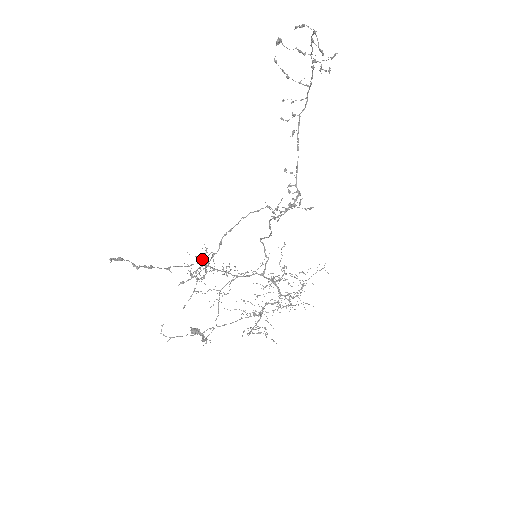
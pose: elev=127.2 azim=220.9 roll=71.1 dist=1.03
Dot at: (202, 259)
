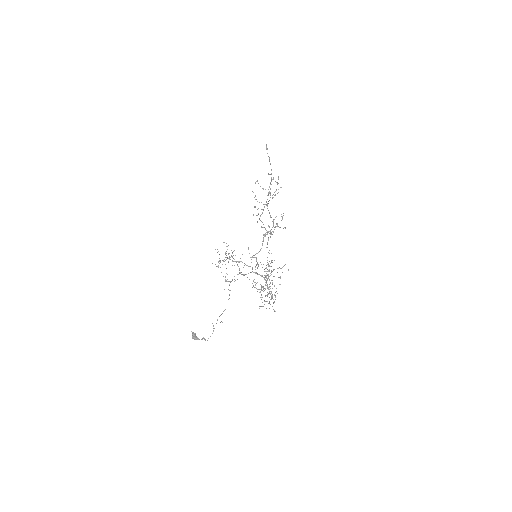
Dot at: (220, 260)
